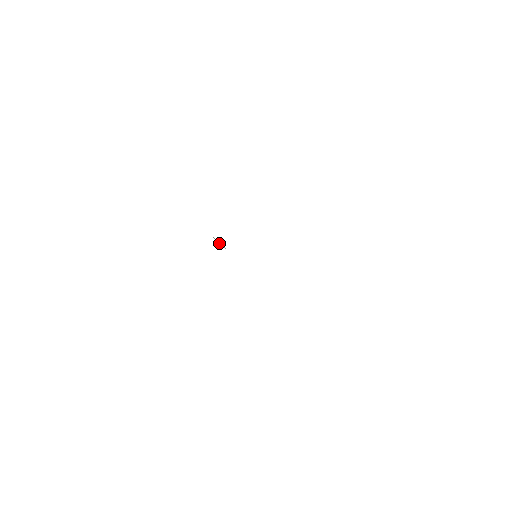
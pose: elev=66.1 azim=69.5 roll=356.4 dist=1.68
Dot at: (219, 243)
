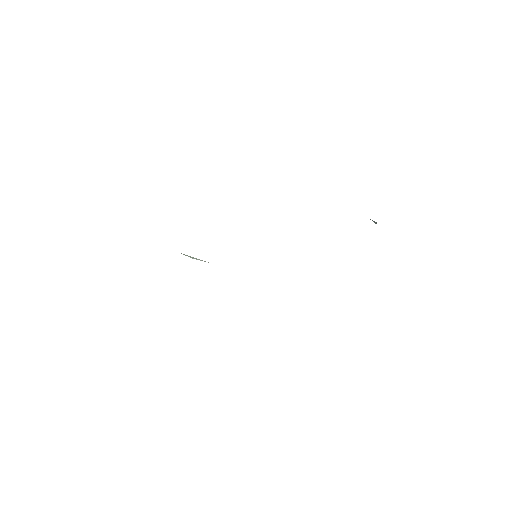
Dot at: (192, 258)
